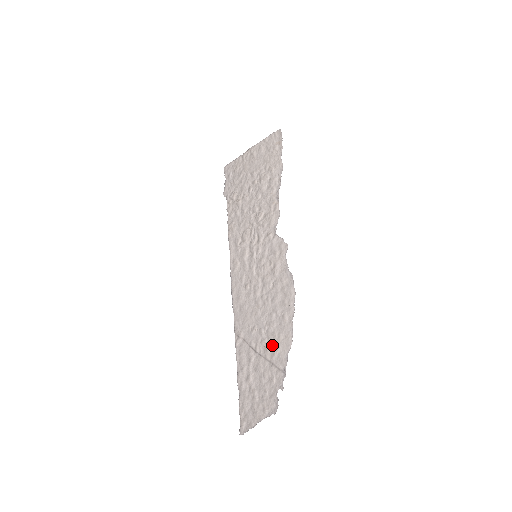
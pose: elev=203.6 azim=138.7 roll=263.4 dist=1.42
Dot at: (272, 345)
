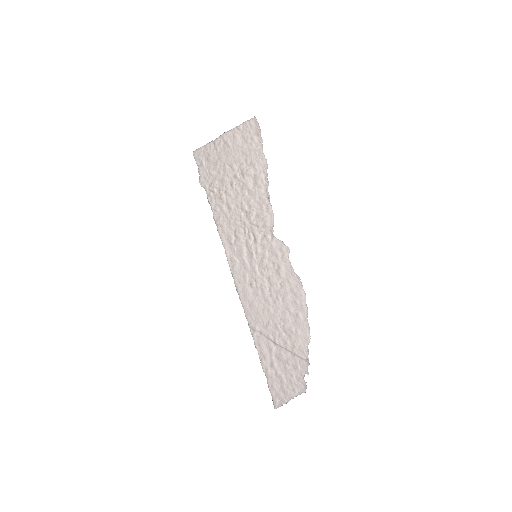
Dot at: (291, 339)
